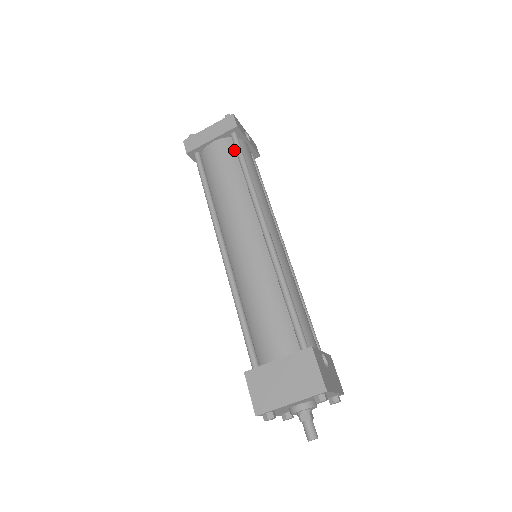
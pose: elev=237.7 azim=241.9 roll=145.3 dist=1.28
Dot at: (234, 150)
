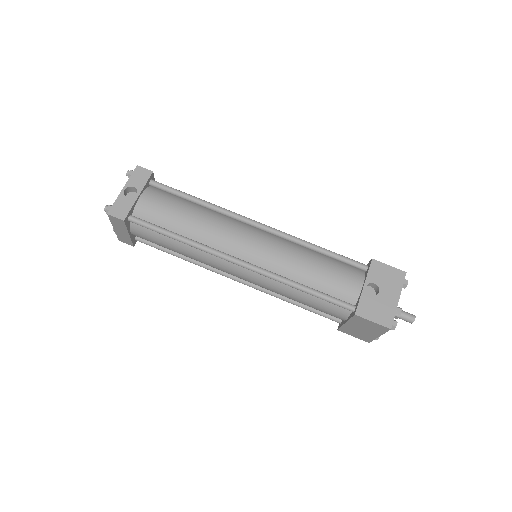
Dot at: occluded
